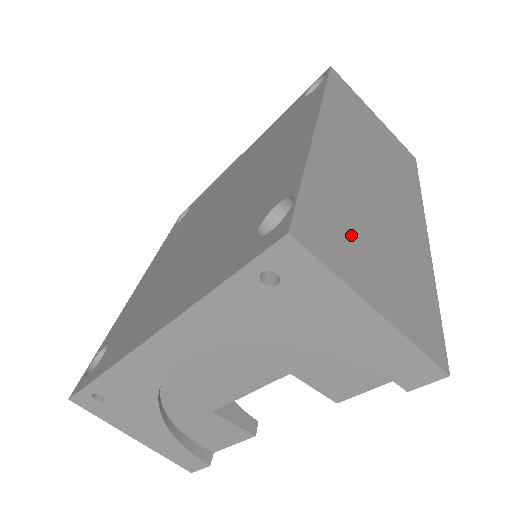
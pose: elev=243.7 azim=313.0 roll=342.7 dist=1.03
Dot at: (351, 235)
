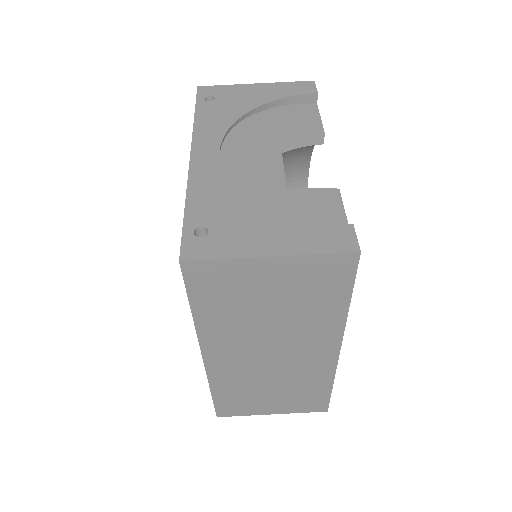
Dot at: occluded
